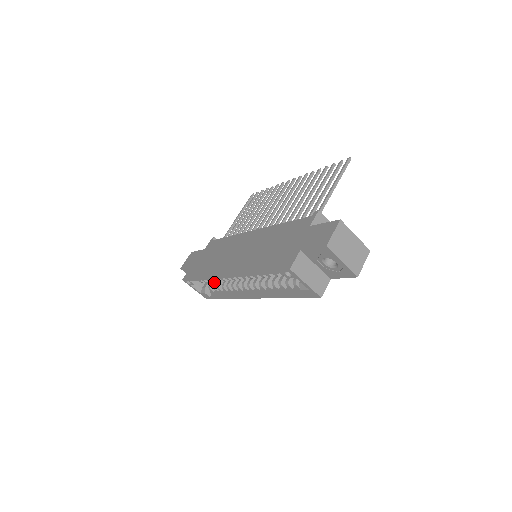
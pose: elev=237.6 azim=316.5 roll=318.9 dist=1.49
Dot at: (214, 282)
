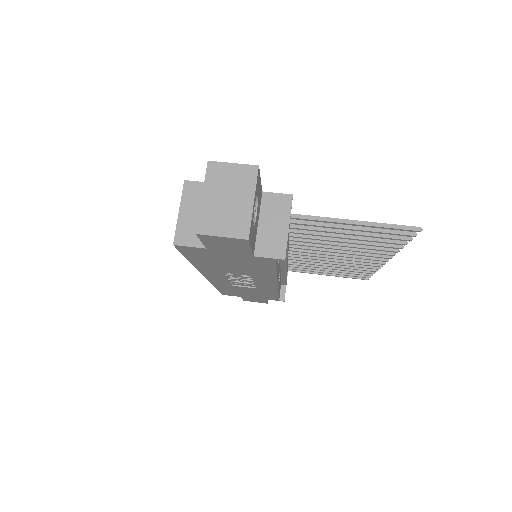
Dot at: occluded
